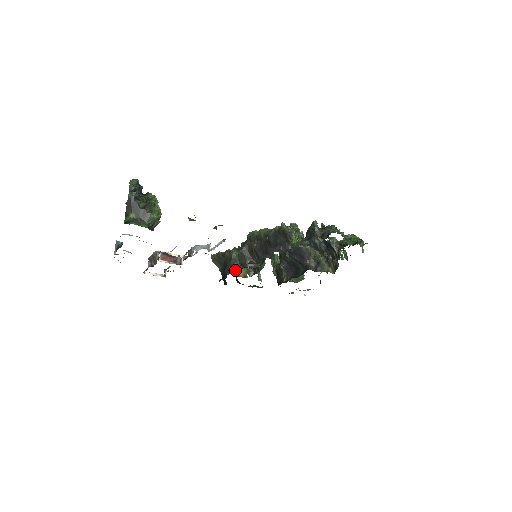
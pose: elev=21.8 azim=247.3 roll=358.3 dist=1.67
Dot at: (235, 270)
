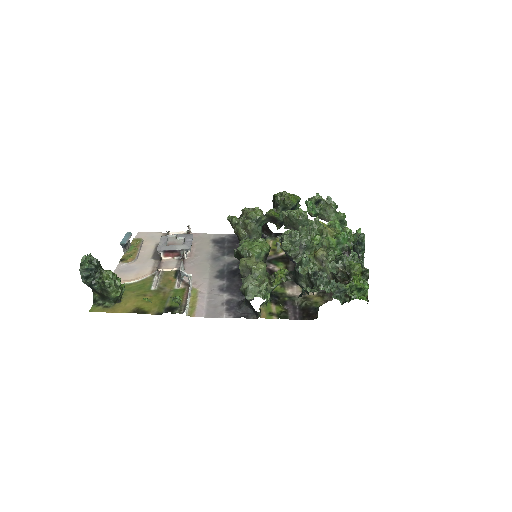
Dot at: (238, 264)
